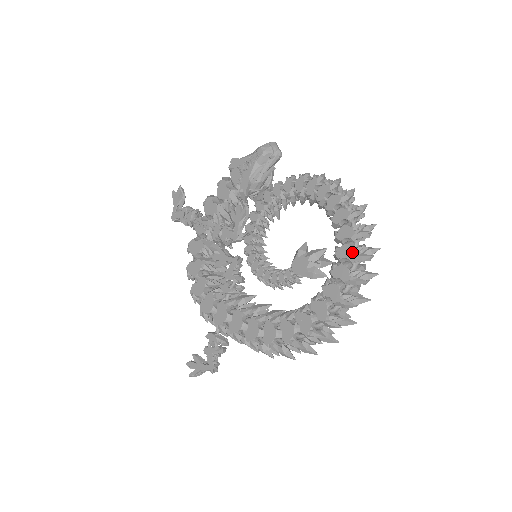
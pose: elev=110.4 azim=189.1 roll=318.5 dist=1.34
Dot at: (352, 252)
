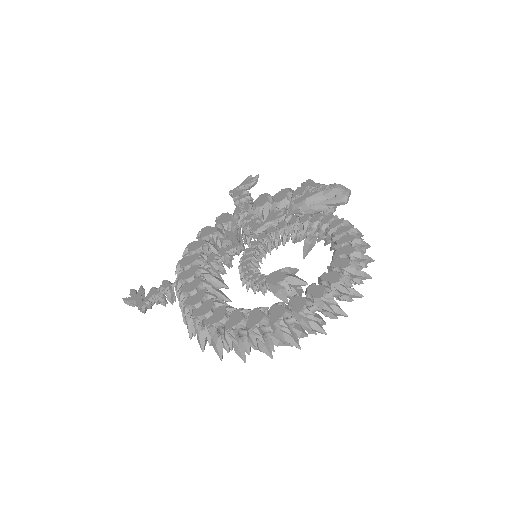
Dot at: (321, 294)
